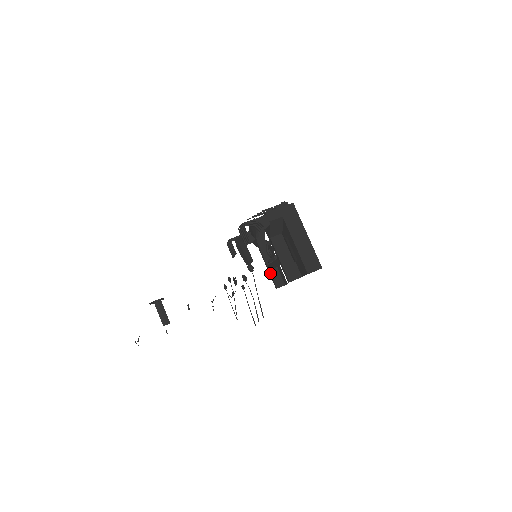
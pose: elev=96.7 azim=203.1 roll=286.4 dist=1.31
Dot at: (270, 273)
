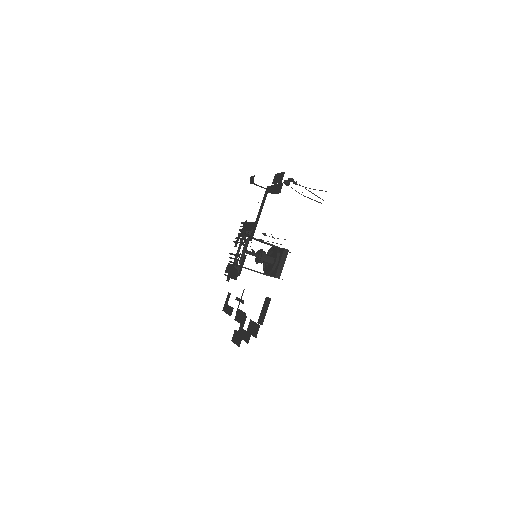
Dot at: occluded
